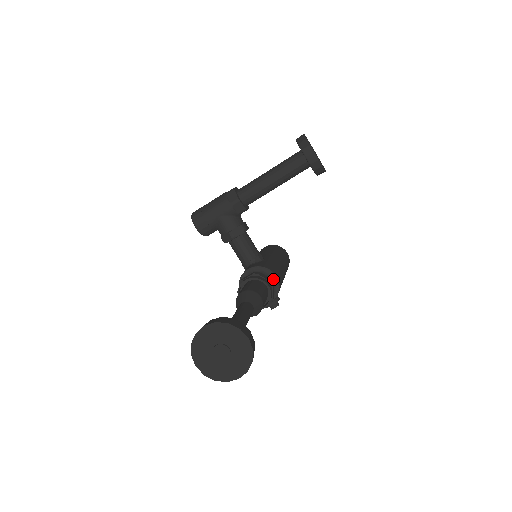
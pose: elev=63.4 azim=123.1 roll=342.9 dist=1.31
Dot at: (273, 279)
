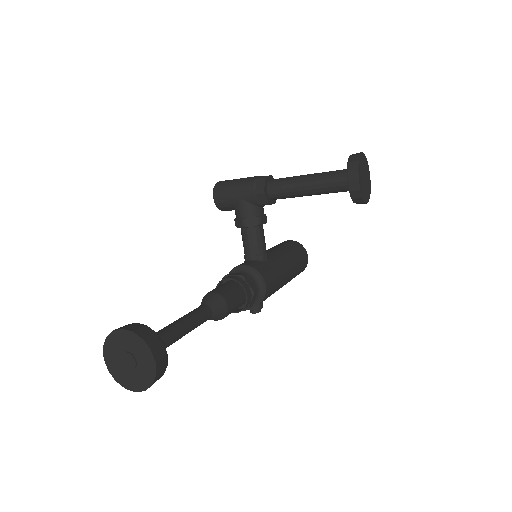
Dot at: (261, 287)
